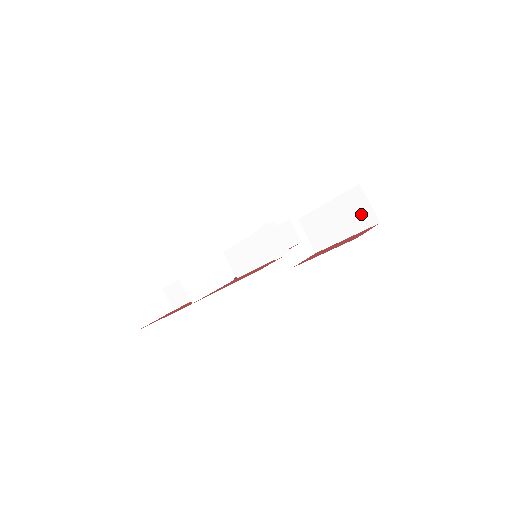
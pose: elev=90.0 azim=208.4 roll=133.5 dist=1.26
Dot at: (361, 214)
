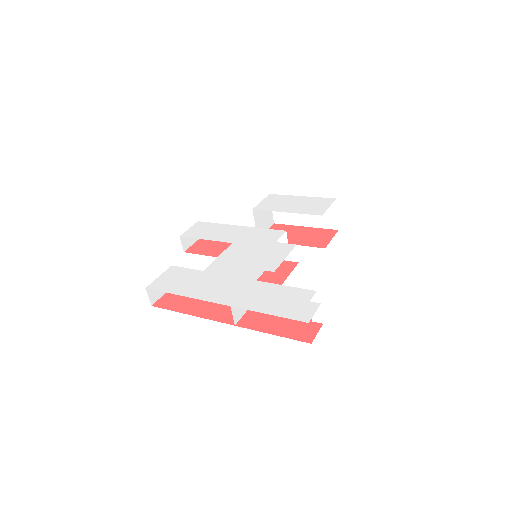
Dot at: (326, 217)
